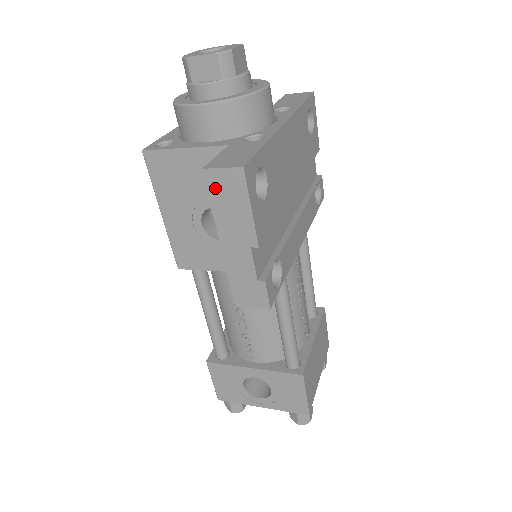
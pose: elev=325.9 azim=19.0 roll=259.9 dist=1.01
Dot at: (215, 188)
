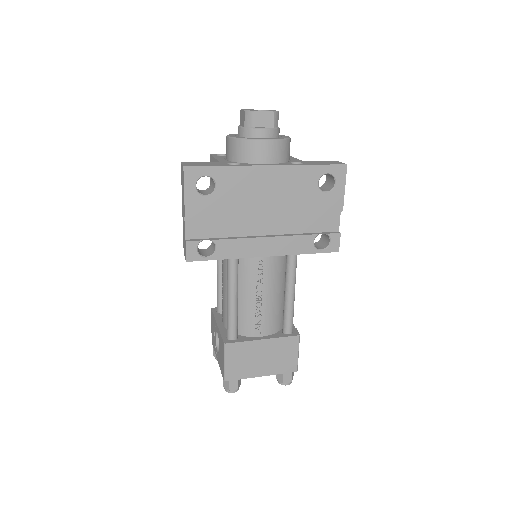
Dot at: occluded
